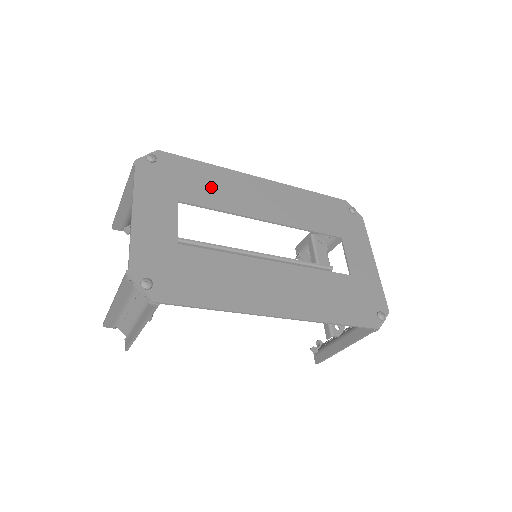
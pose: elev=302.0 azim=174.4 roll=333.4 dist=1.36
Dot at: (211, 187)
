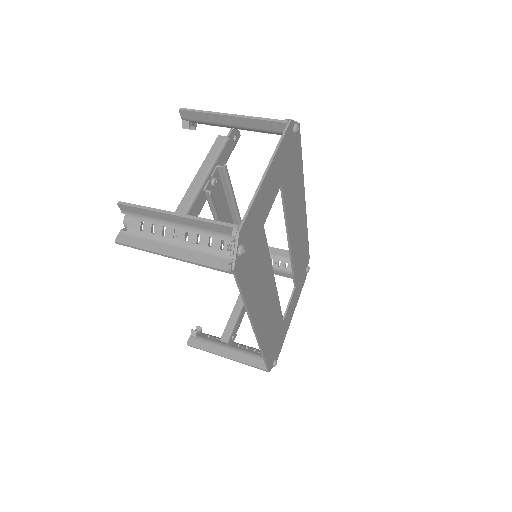
Dot at: (294, 188)
